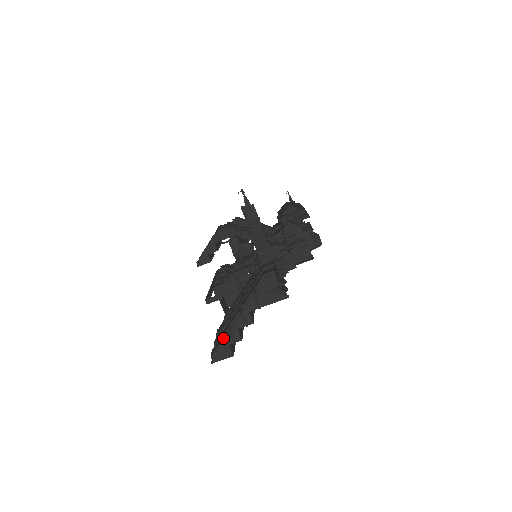
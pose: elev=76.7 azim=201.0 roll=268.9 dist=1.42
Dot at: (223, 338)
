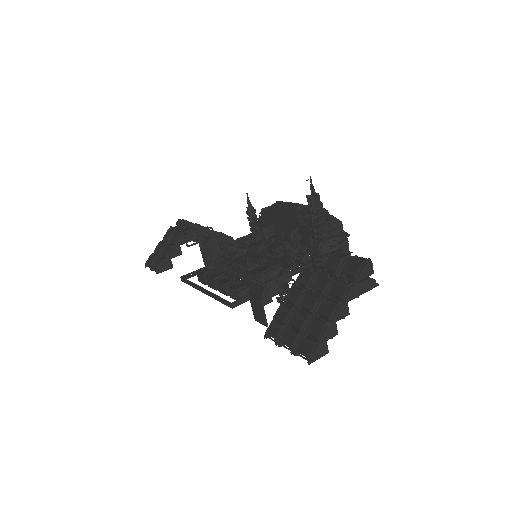
Dot at: (321, 334)
